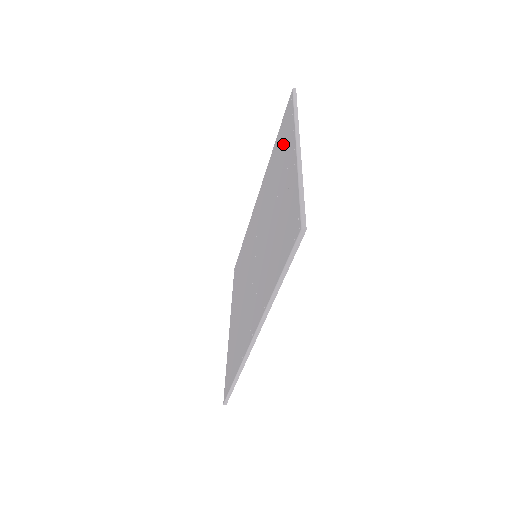
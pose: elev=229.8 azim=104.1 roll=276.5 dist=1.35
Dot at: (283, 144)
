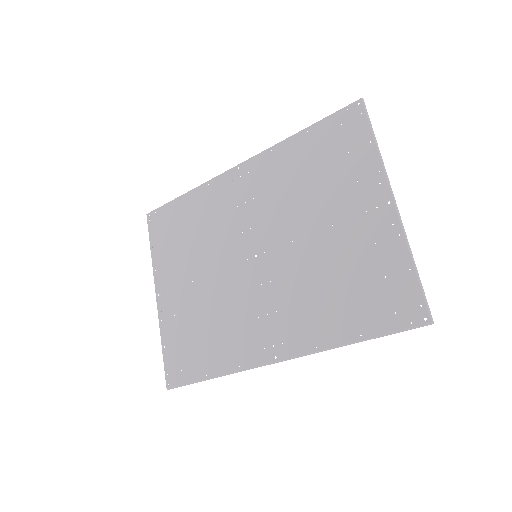
Dot at: (341, 162)
